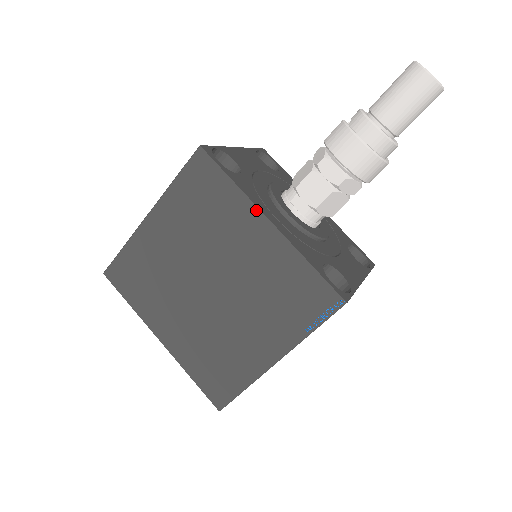
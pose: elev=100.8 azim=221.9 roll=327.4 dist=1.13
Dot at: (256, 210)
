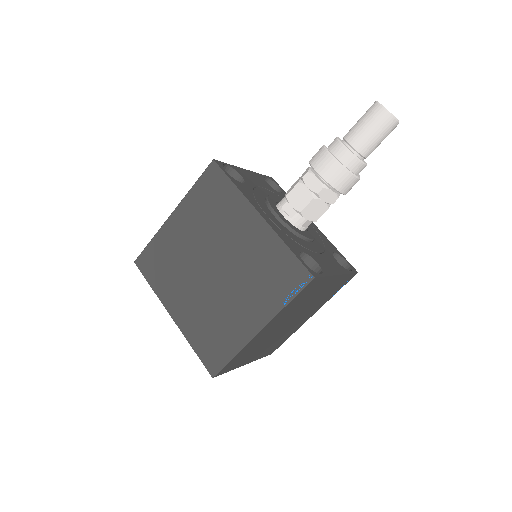
Dot at: (250, 206)
